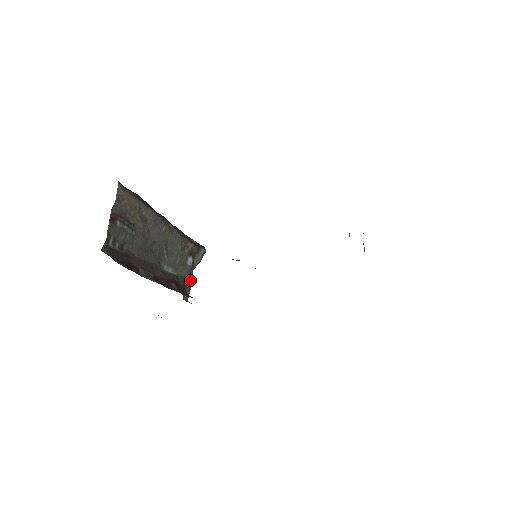
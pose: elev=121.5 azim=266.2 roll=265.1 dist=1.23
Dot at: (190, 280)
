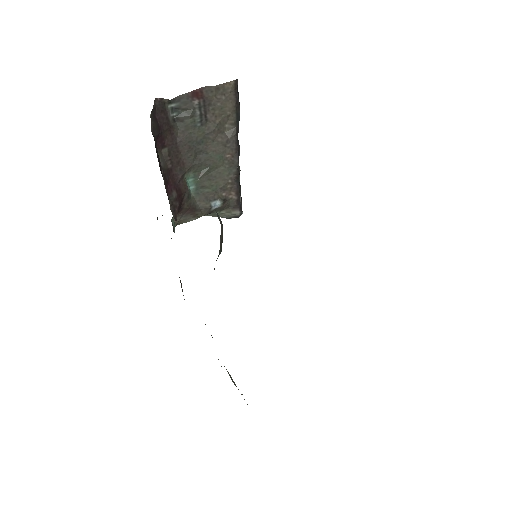
Dot at: (197, 214)
